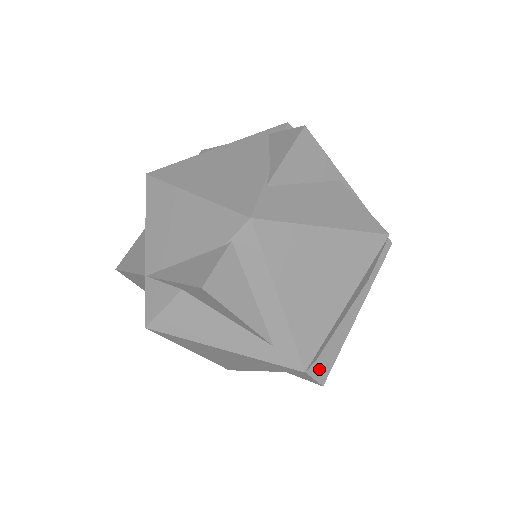
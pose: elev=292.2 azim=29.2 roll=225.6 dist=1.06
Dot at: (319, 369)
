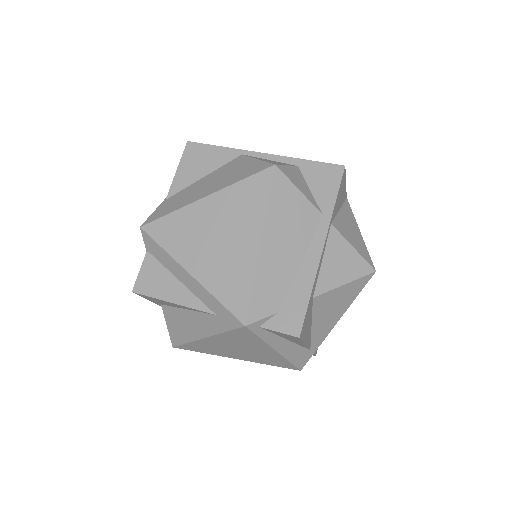
Dot at: (286, 322)
